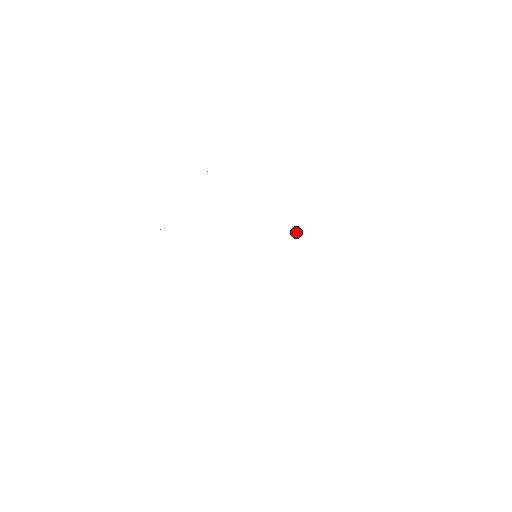
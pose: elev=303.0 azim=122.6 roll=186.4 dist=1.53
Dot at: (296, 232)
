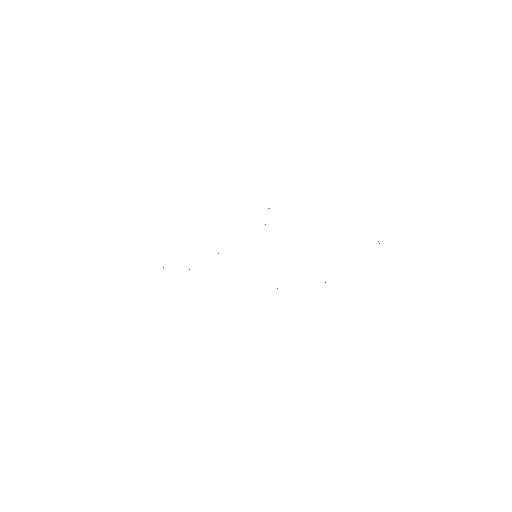
Dot at: (265, 224)
